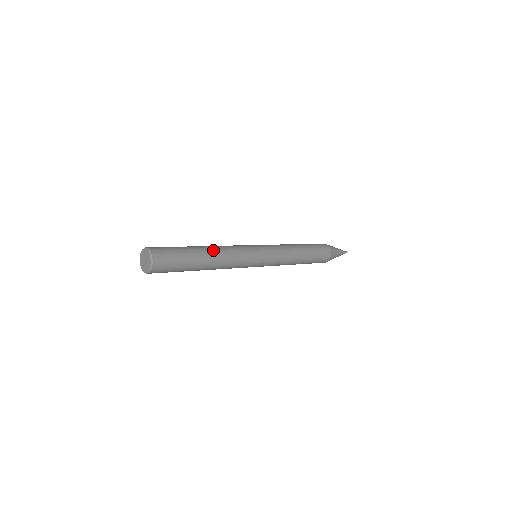
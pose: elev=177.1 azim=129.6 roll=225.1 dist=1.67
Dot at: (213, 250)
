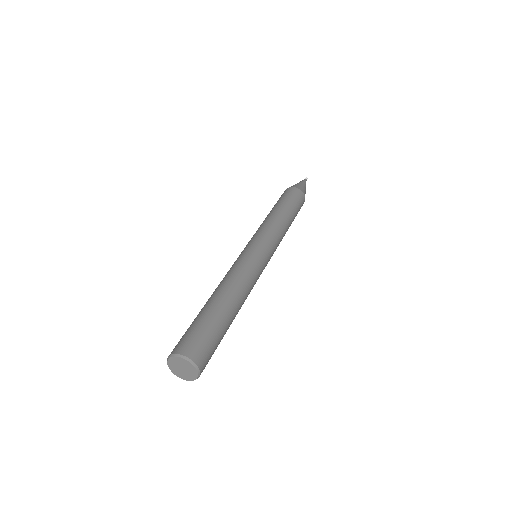
Dot at: (240, 301)
